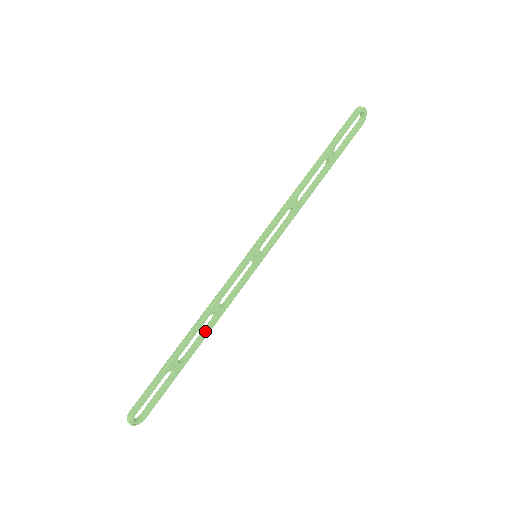
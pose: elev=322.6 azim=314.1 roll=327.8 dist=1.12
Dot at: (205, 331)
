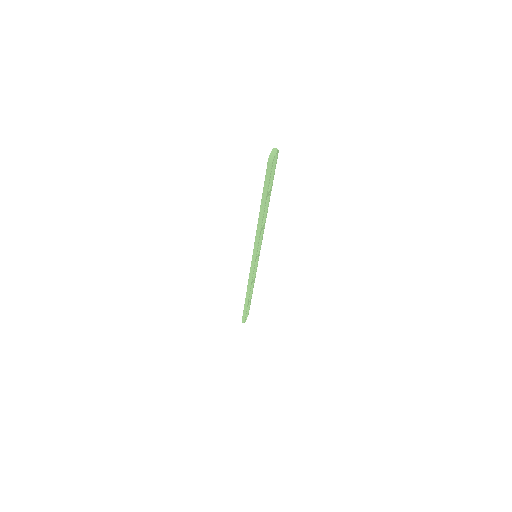
Dot at: (252, 286)
